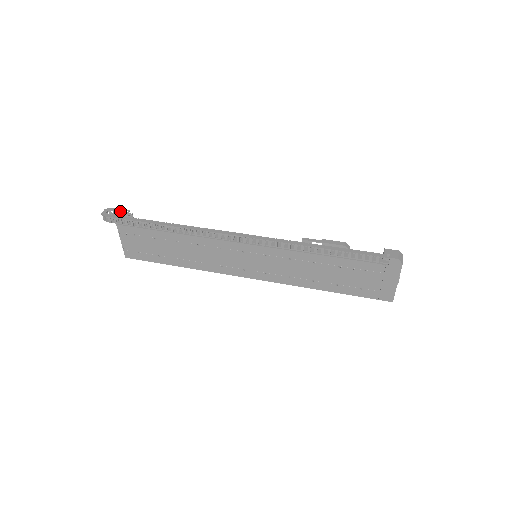
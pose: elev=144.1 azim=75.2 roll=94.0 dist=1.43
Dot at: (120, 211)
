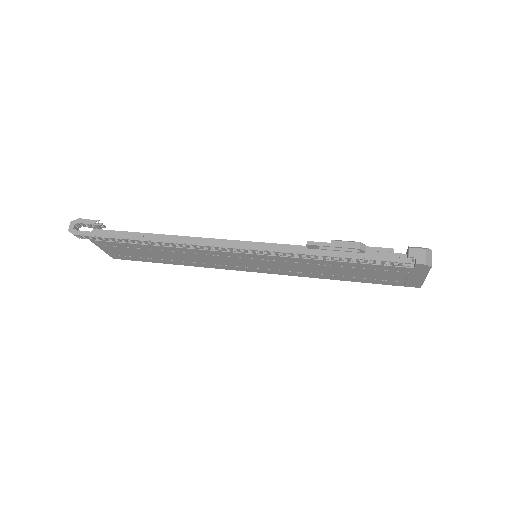
Dot at: (88, 223)
